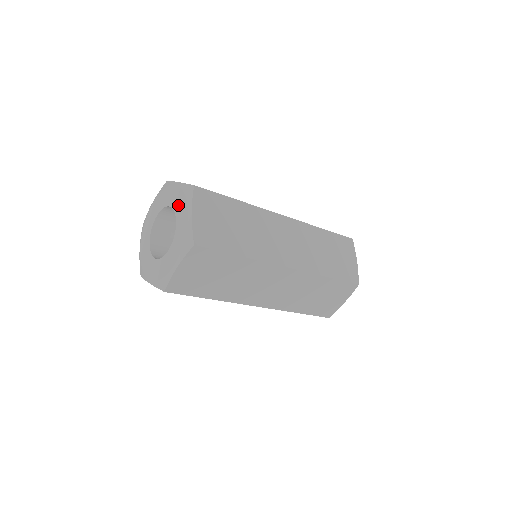
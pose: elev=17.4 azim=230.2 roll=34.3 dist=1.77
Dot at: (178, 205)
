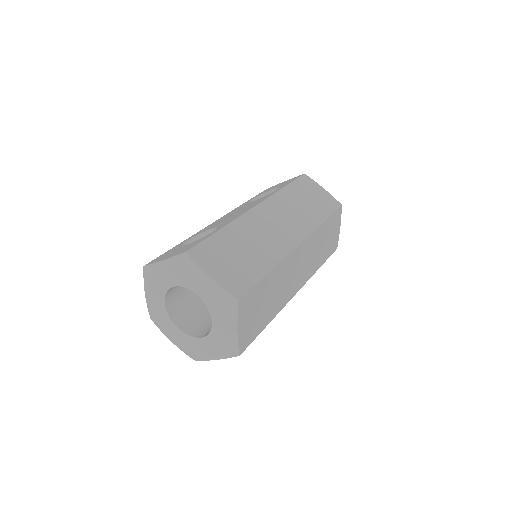
Dot at: (185, 280)
